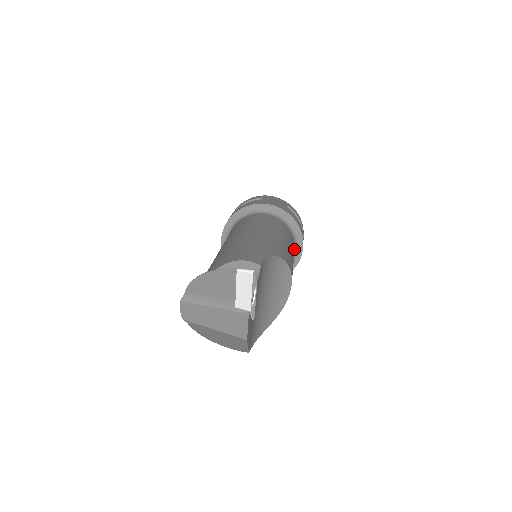
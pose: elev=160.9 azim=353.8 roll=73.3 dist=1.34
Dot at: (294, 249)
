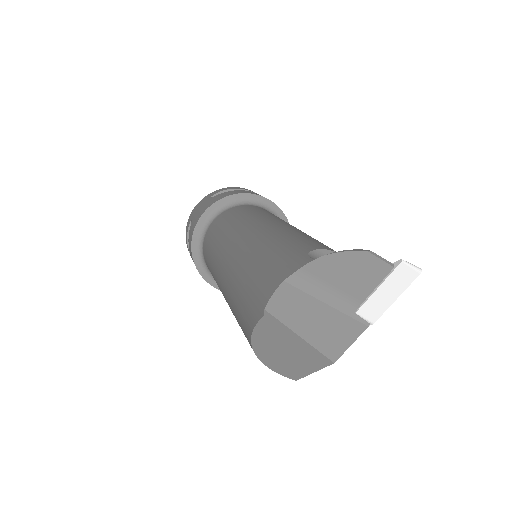
Dot at: occluded
